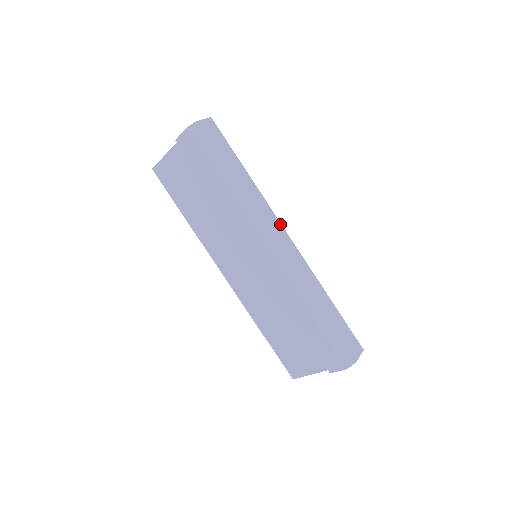
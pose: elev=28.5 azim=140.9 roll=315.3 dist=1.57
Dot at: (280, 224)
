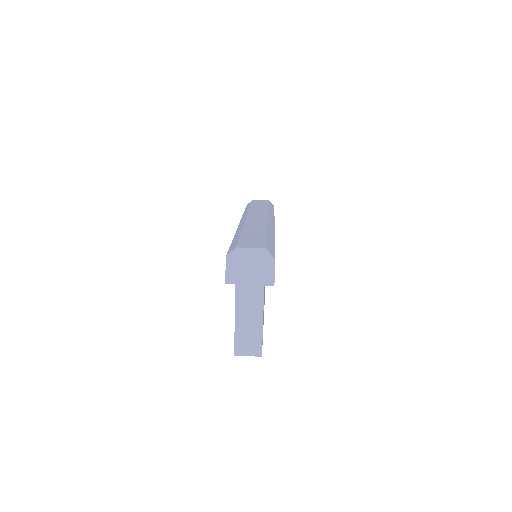
Dot at: (266, 215)
